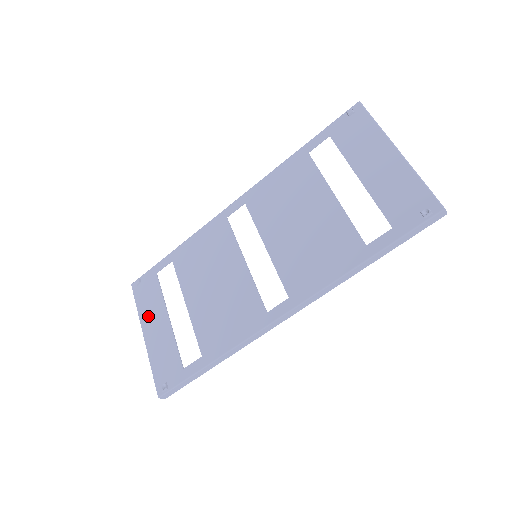
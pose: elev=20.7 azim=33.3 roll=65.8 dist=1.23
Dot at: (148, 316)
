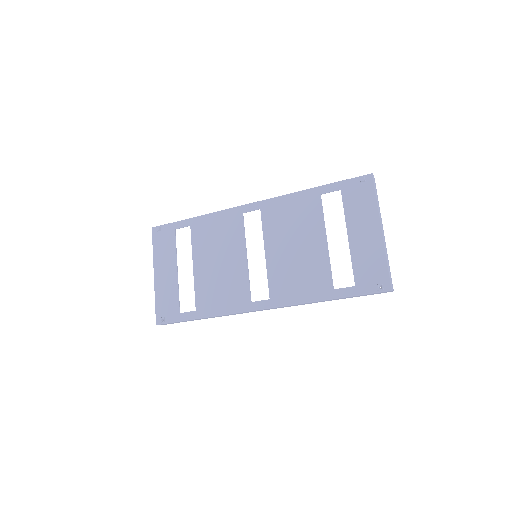
Dot at: (161, 261)
